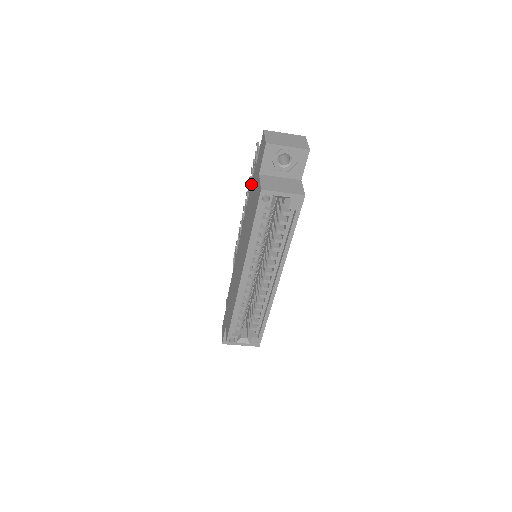
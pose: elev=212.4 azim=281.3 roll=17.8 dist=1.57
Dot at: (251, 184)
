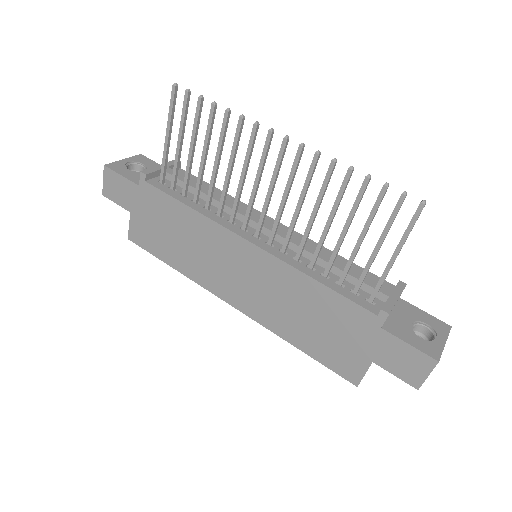
Dot at: (350, 304)
